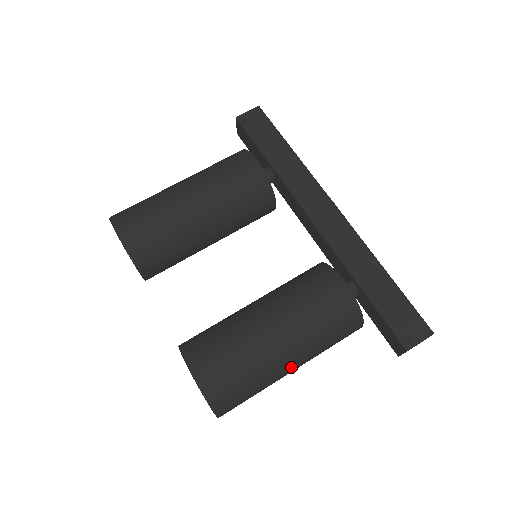
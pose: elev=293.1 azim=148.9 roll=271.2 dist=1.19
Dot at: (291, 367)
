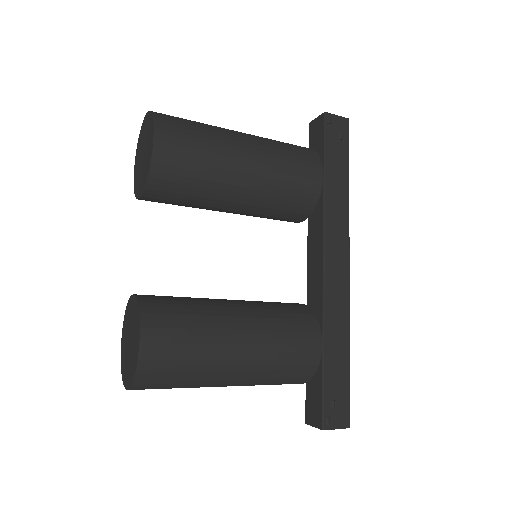
Dot at: (225, 385)
